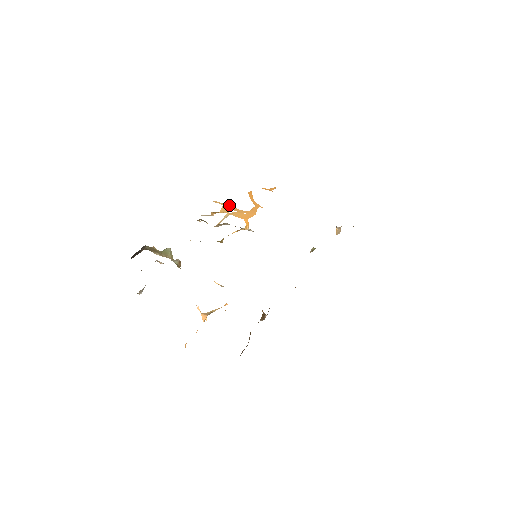
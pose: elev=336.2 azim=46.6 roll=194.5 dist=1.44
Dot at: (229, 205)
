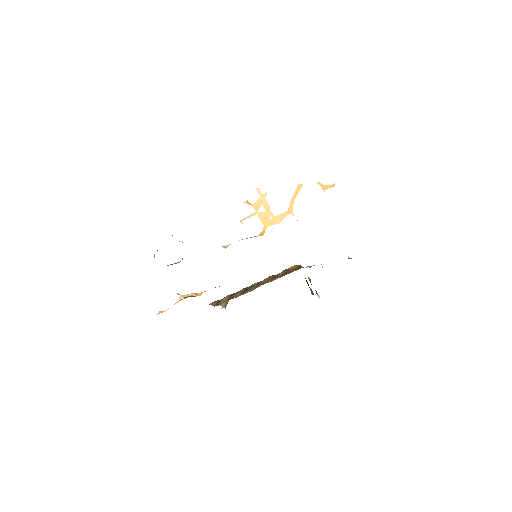
Dot at: (266, 200)
